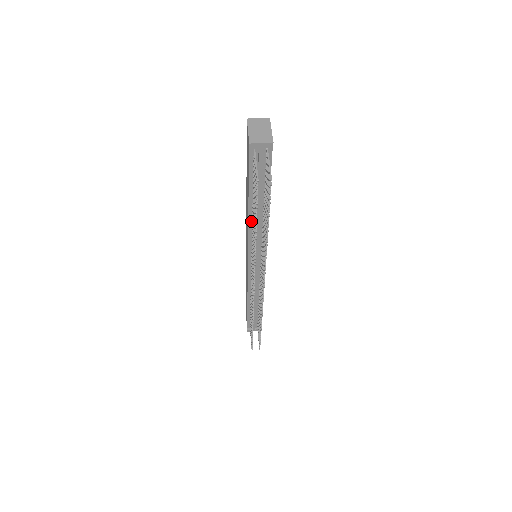
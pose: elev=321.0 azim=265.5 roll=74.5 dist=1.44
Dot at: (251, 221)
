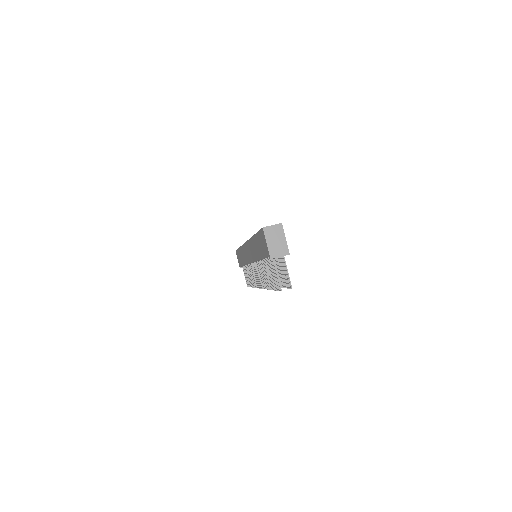
Dot at: (259, 260)
